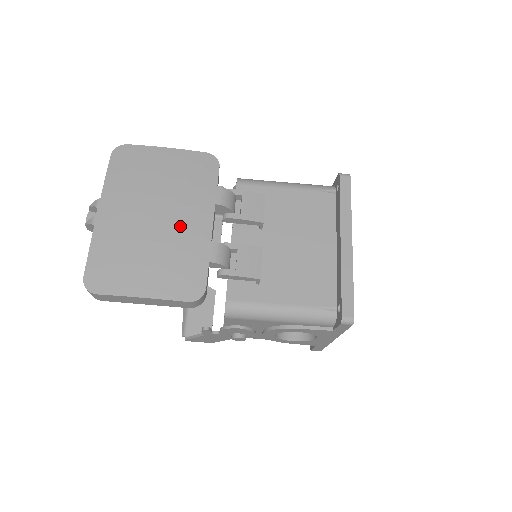
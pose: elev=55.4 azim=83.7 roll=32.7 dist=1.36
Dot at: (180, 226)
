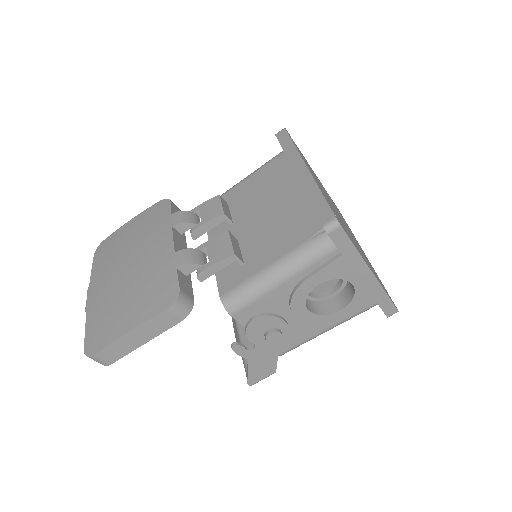
Dot at: (147, 260)
